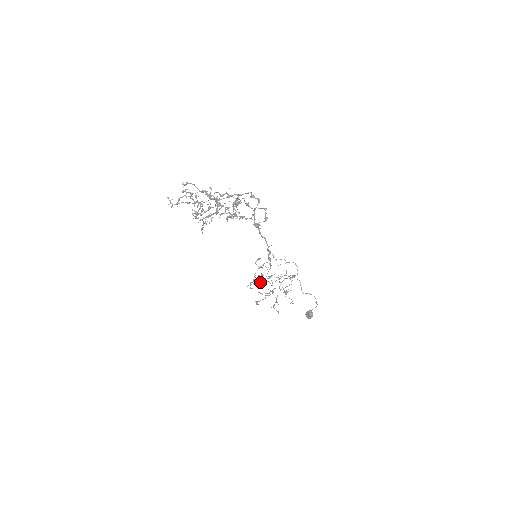
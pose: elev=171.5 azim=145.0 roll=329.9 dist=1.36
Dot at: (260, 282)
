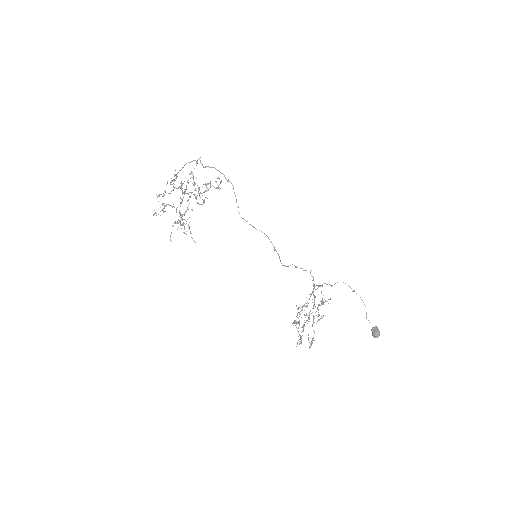
Dot at: (302, 326)
